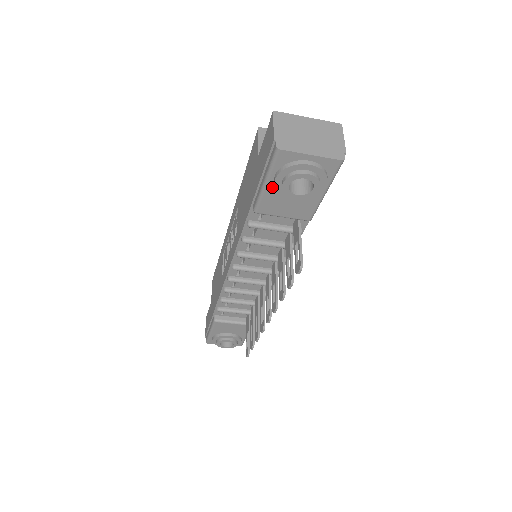
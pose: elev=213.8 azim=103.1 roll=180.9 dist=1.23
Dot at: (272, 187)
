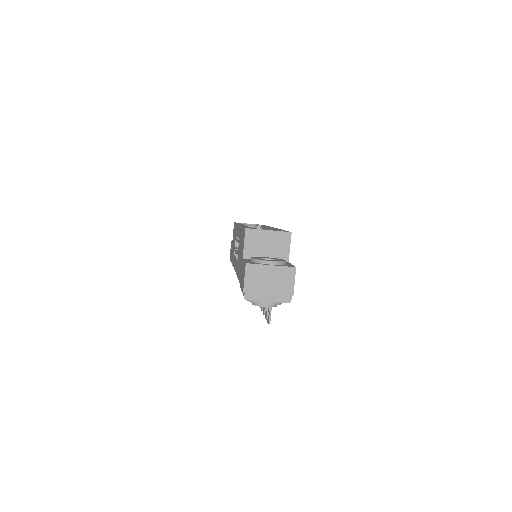
Dot at: occluded
